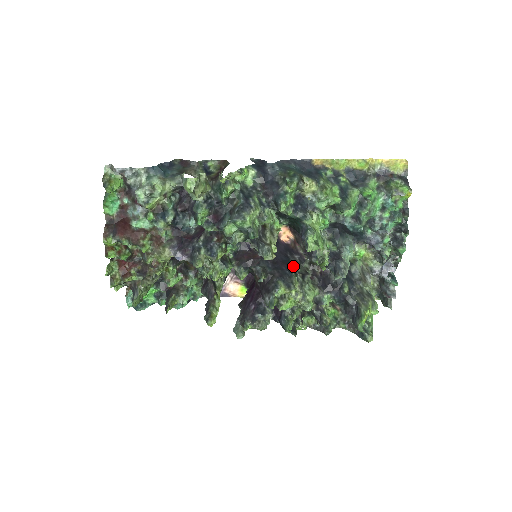
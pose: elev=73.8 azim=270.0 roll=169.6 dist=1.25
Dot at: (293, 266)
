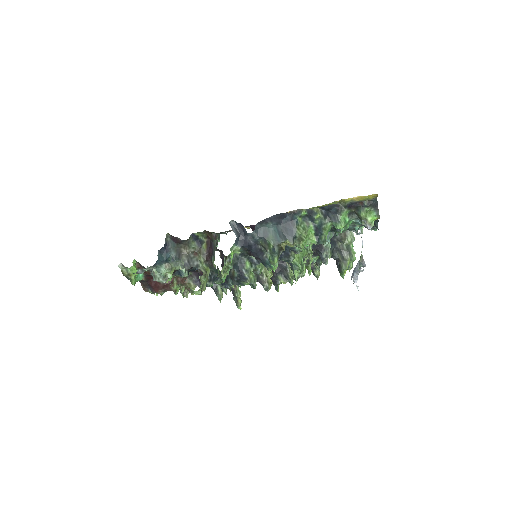
Dot at: occluded
